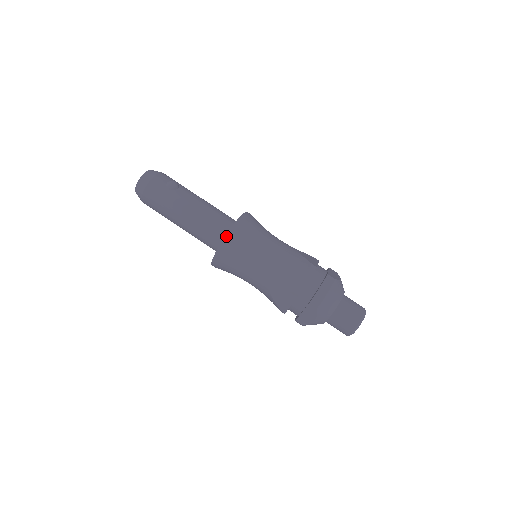
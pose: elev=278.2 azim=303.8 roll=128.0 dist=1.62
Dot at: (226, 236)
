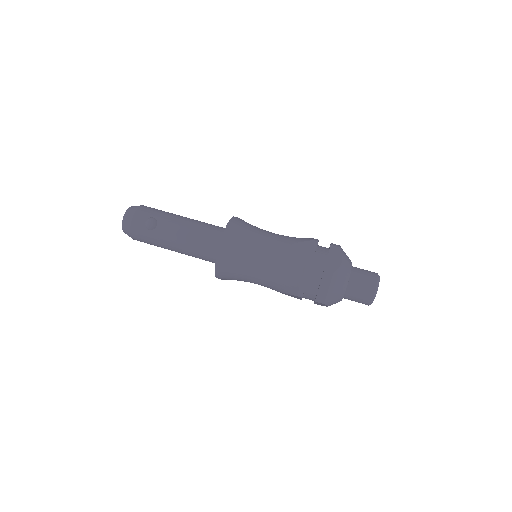
Dot at: (215, 266)
